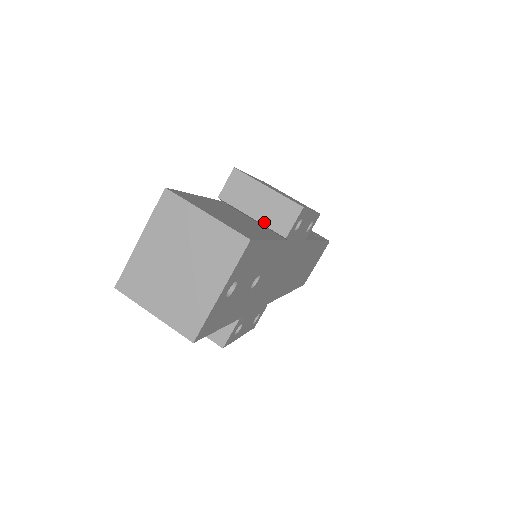
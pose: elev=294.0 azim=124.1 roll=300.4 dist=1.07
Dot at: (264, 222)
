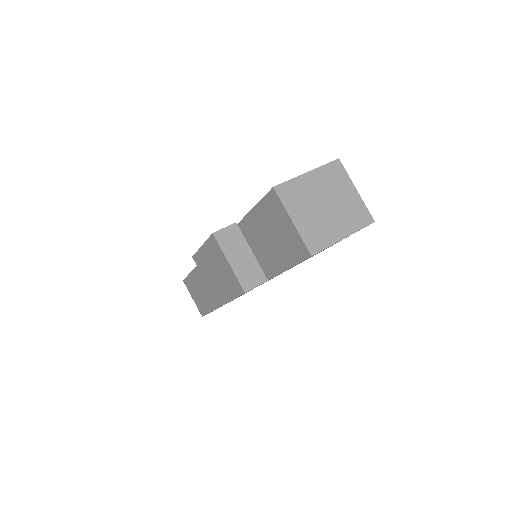
Dot at: occluded
